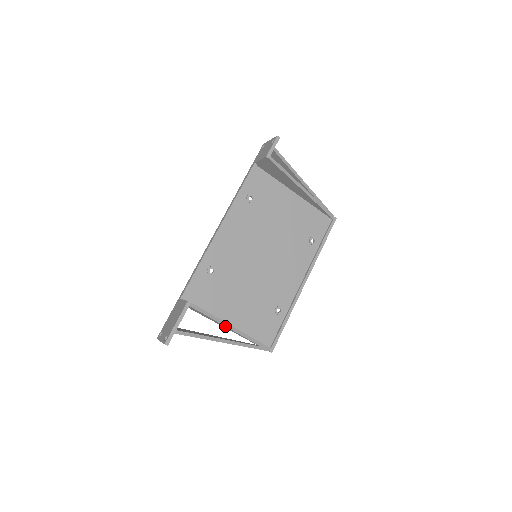
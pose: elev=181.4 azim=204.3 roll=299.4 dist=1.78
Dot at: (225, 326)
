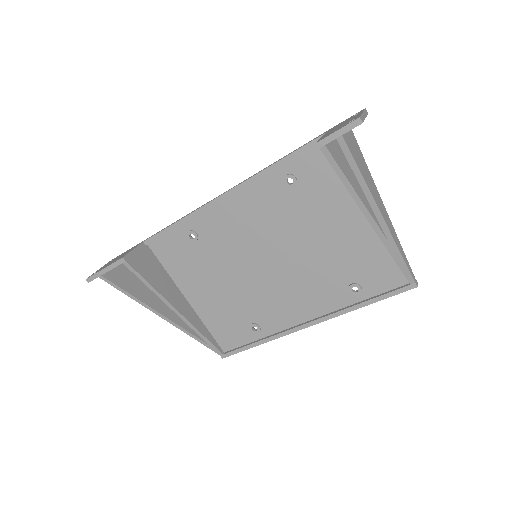
Dot at: (166, 304)
